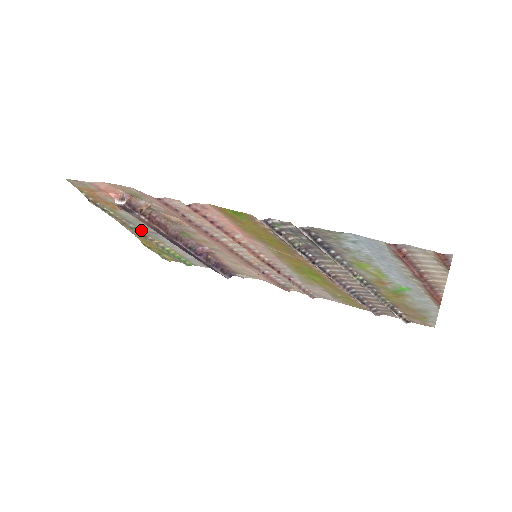
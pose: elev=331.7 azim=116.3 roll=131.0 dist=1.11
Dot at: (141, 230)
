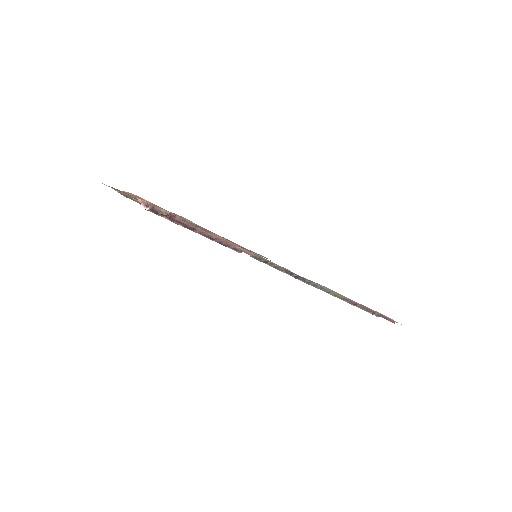
Dot at: occluded
